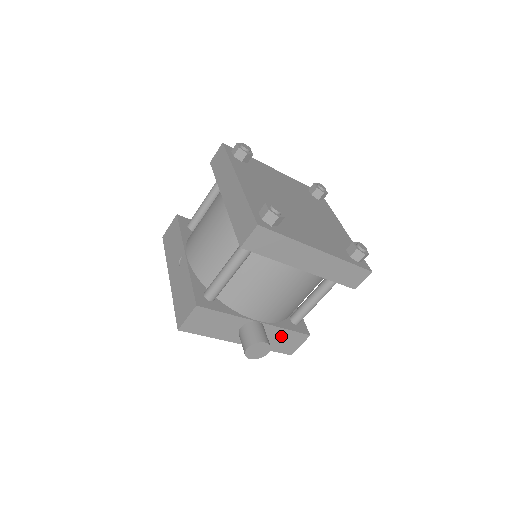
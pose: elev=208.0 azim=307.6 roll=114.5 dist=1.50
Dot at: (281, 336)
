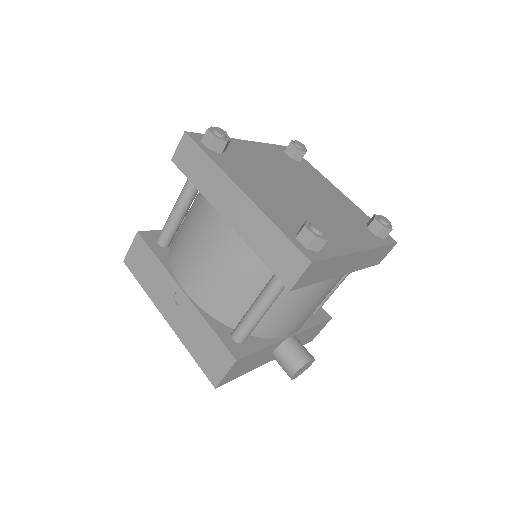
Dot at: (308, 333)
